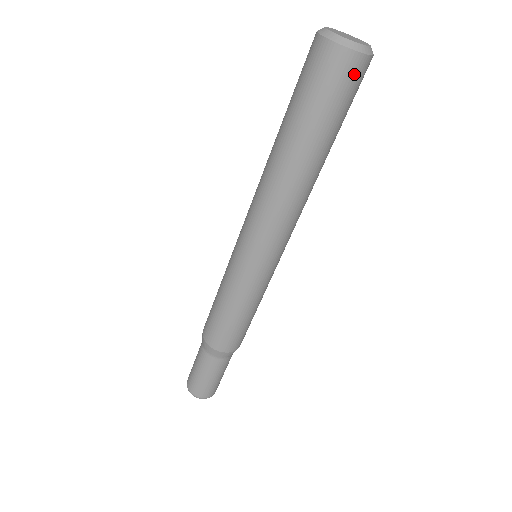
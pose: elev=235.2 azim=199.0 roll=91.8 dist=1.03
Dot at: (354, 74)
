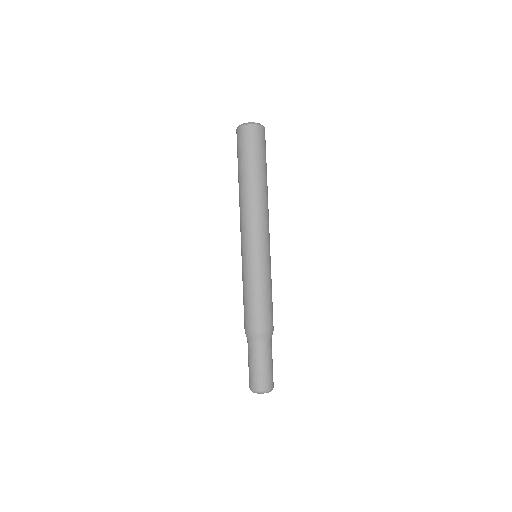
Dot at: occluded
